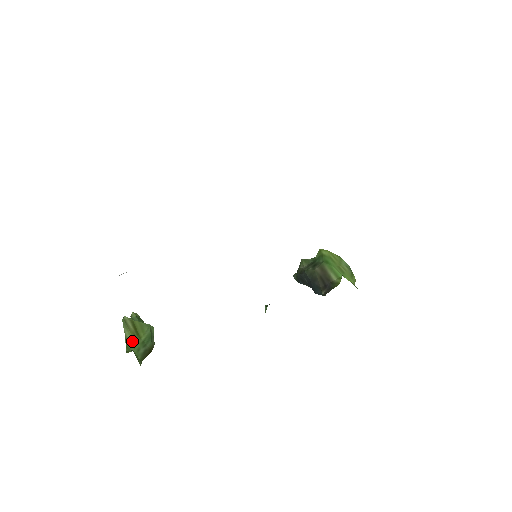
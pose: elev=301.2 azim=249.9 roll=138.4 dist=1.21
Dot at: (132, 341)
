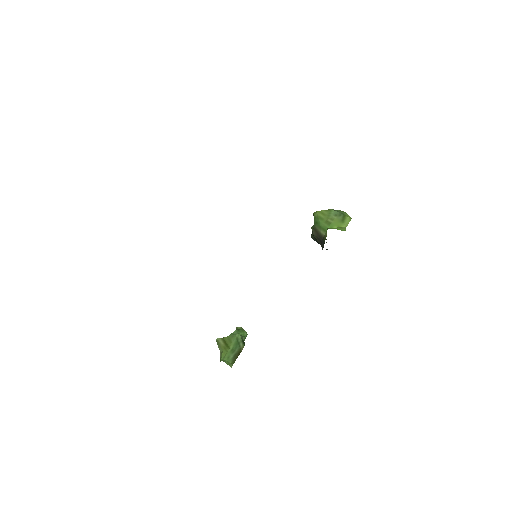
Dot at: (223, 353)
